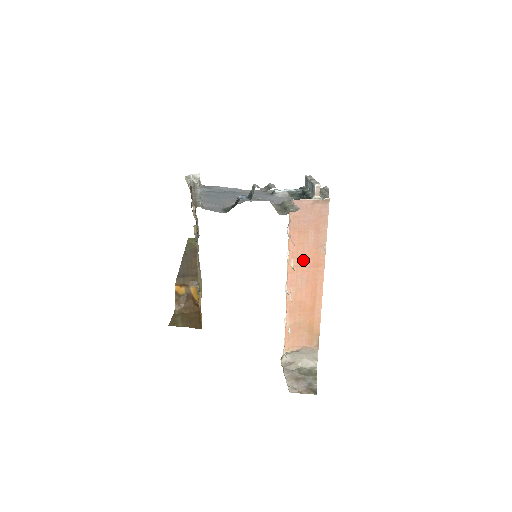
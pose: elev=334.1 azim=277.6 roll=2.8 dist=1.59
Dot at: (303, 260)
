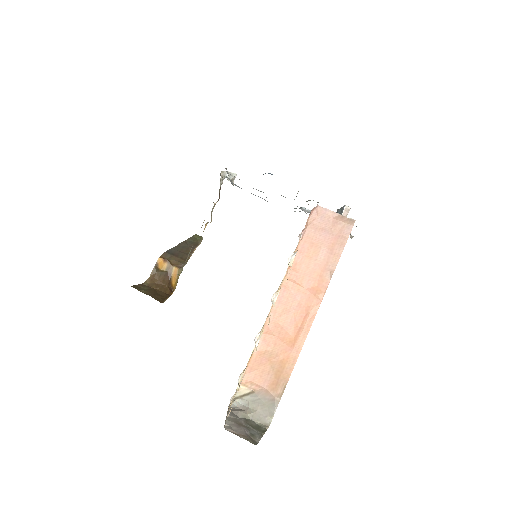
Dot at: (304, 277)
